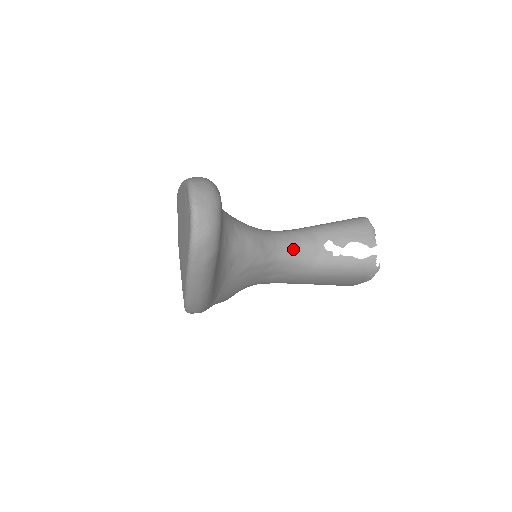
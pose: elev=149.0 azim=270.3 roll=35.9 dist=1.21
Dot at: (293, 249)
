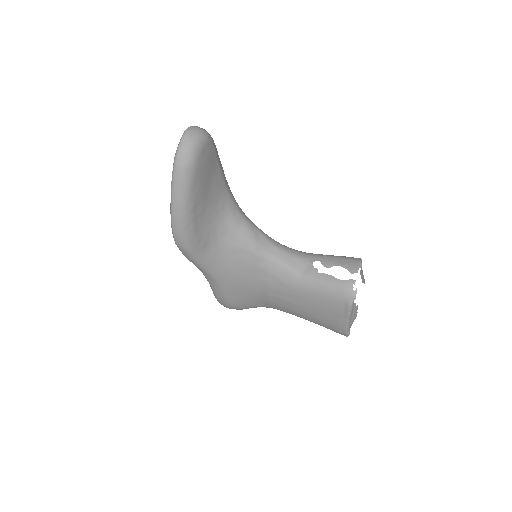
Dot at: (285, 256)
